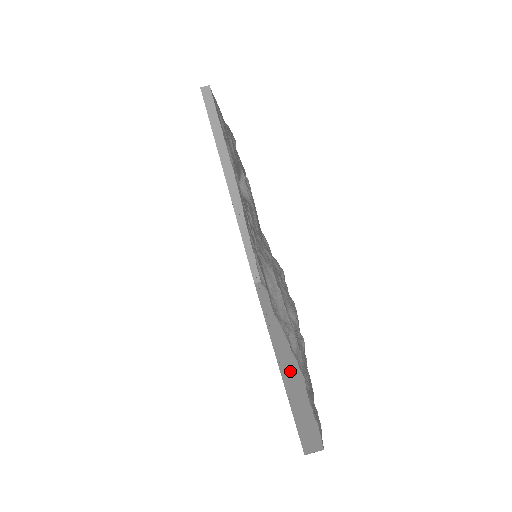
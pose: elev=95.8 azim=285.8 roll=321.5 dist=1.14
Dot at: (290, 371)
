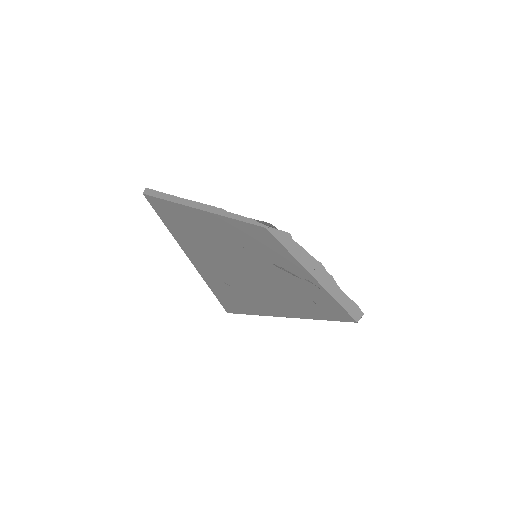
Dot at: (322, 278)
